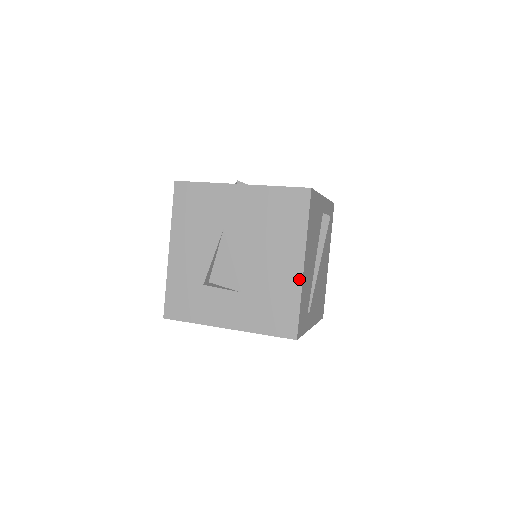
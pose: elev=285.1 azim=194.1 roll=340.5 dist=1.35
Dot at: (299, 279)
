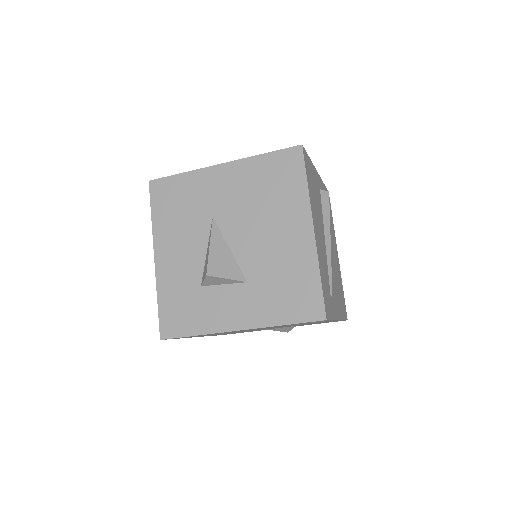
Dot at: (312, 247)
